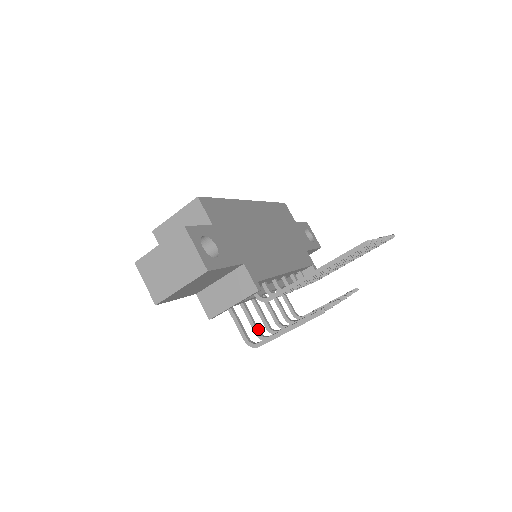
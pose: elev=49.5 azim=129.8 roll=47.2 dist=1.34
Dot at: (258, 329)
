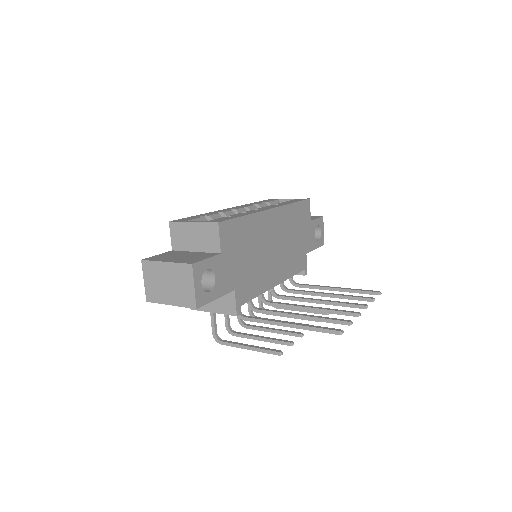
Dot at: (229, 322)
